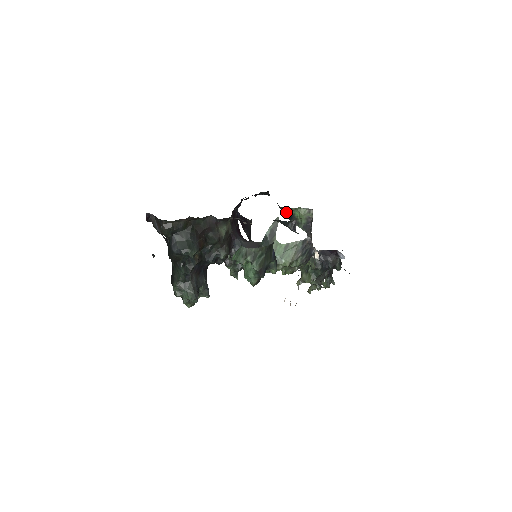
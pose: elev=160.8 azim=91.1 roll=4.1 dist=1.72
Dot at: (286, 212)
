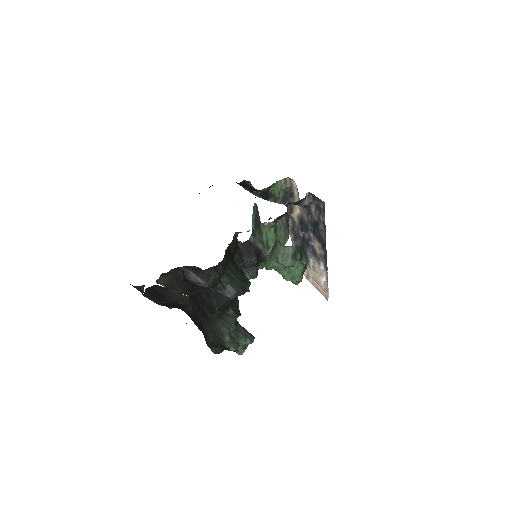
Dot at: (261, 193)
